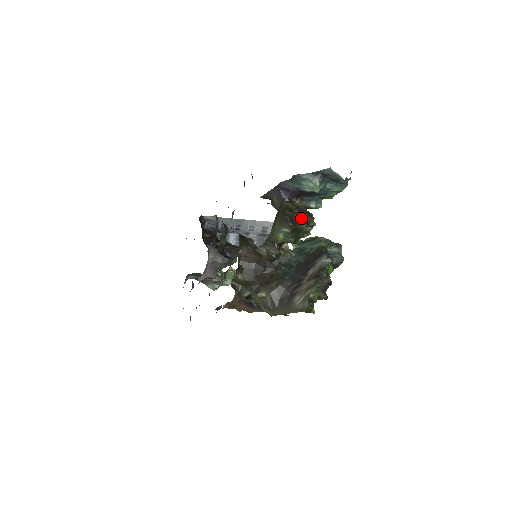
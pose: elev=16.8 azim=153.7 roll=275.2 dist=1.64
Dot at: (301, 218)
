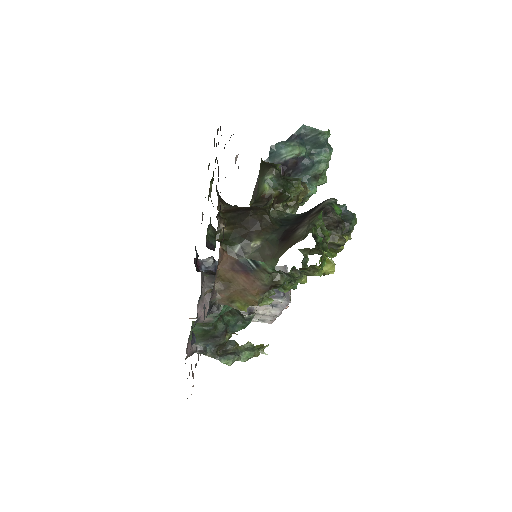
Dot at: occluded
